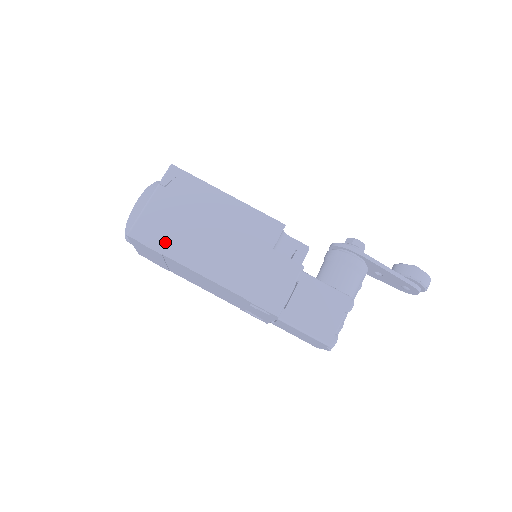
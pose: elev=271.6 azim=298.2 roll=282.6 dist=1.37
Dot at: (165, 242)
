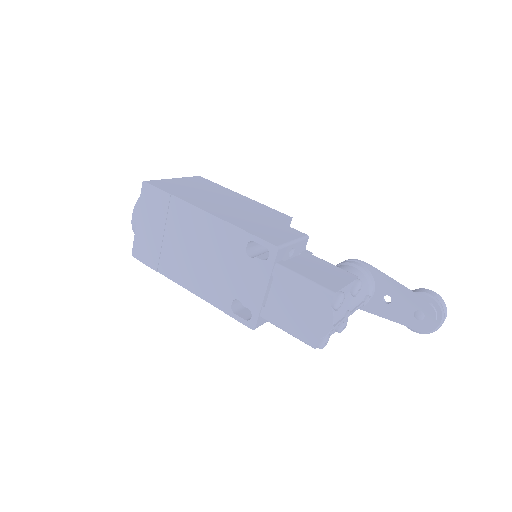
Dot at: (177, 192)
